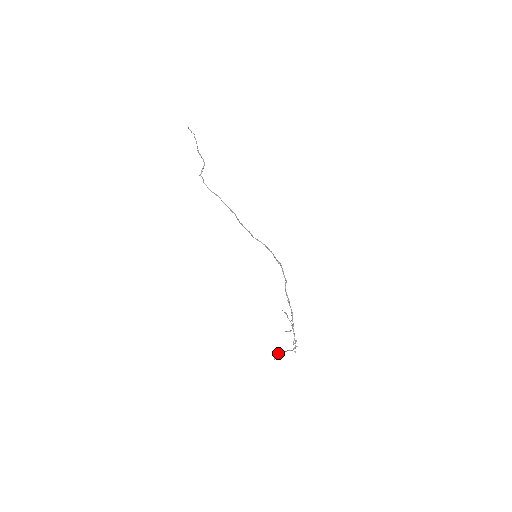
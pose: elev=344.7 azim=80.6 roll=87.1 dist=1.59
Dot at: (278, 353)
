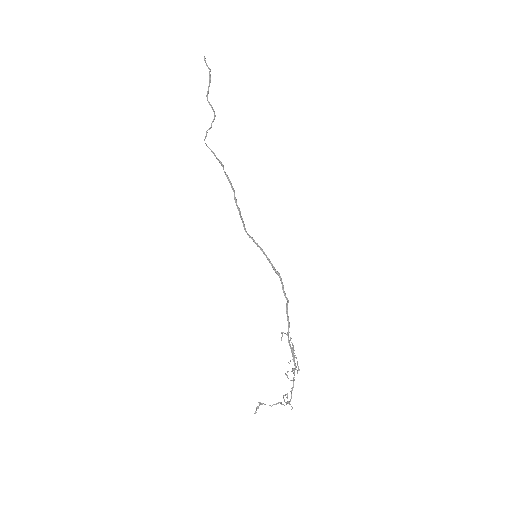
Dot at: (264, 404)
